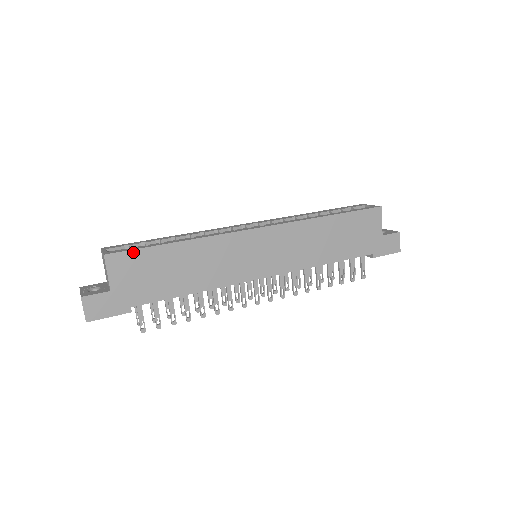
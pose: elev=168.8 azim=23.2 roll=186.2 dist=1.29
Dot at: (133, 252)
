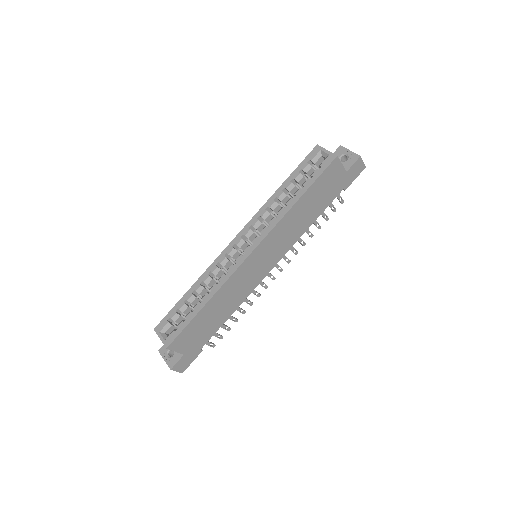
Dot at: (182, 333)
